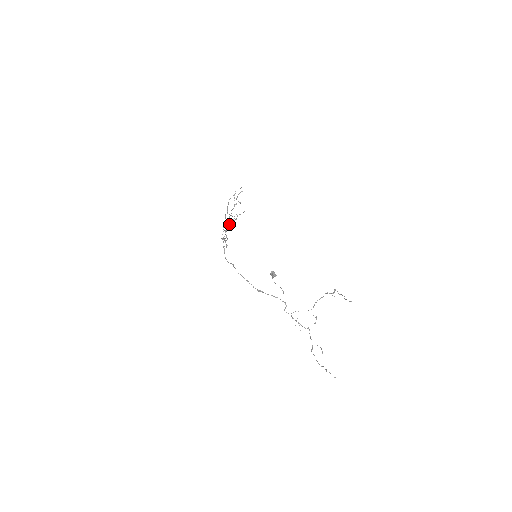
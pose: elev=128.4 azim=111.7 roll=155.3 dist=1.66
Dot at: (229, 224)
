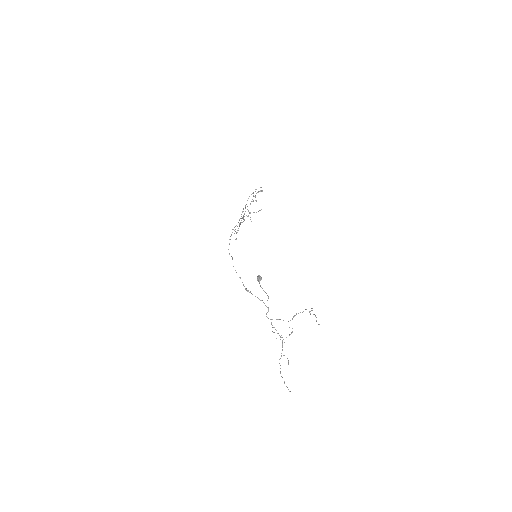
Dot at: (243, 219)
